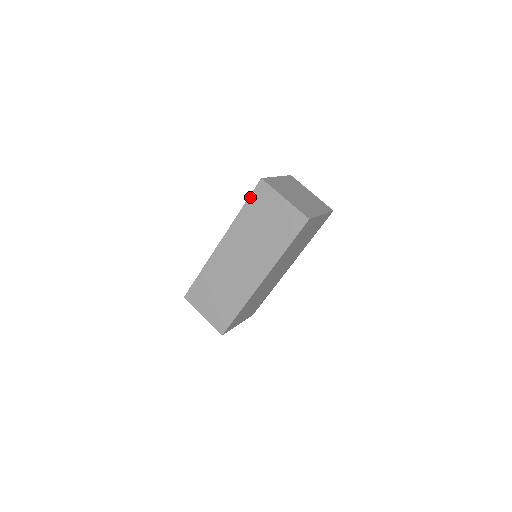
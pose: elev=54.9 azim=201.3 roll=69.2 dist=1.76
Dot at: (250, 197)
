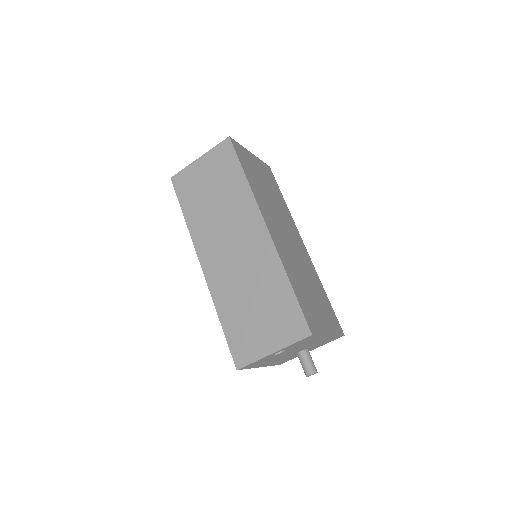
Dot at: (179, 199)
